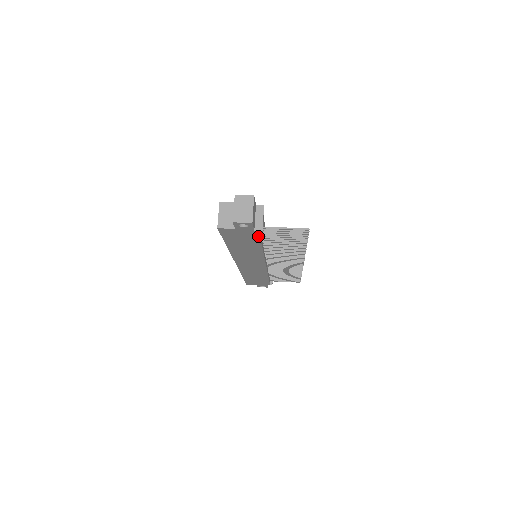
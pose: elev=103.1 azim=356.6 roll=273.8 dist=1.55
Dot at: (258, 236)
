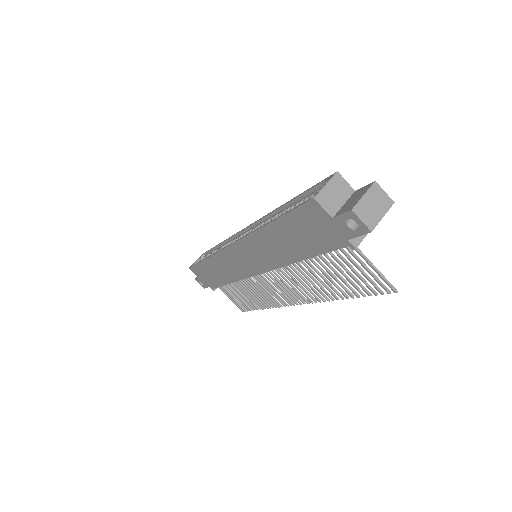
Dot at: (334, 248)
